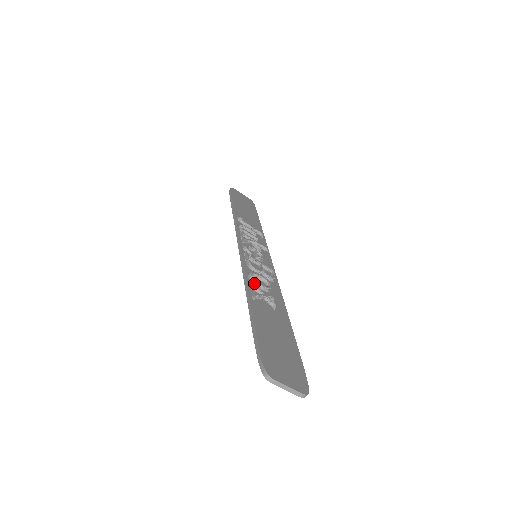
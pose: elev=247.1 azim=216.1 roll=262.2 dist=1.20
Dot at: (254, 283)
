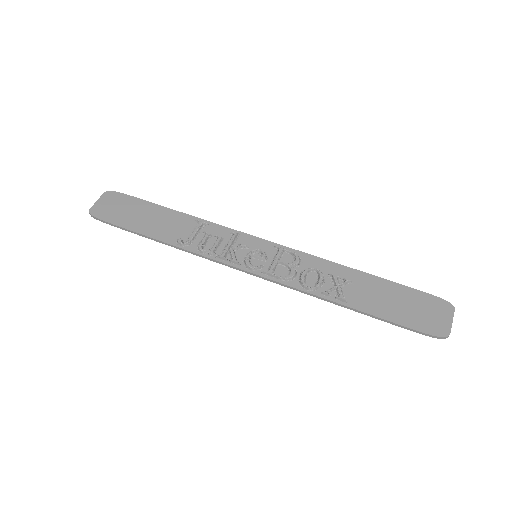
Dot at: (319, 288)
